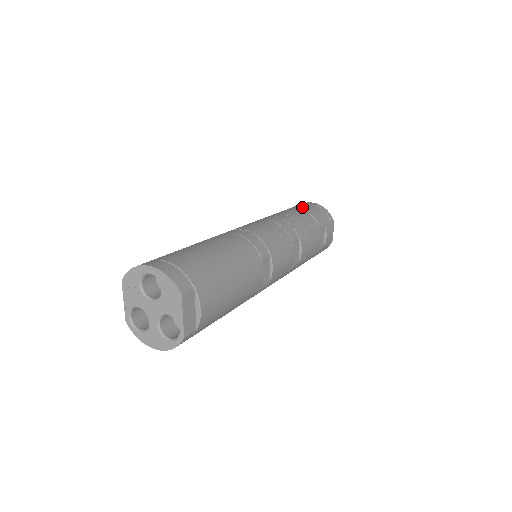
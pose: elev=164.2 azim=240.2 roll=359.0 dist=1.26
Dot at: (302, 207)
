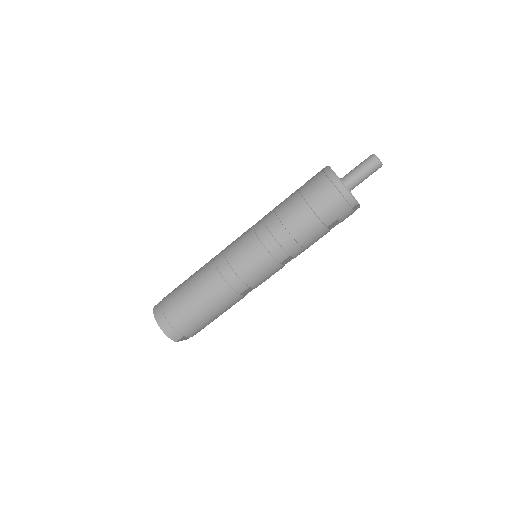
Dot at: (317, 202)
